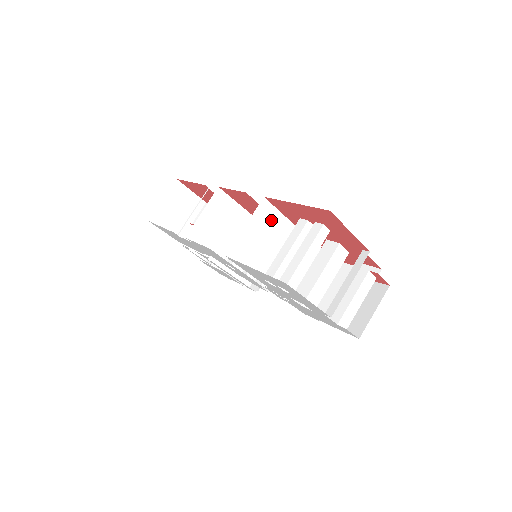
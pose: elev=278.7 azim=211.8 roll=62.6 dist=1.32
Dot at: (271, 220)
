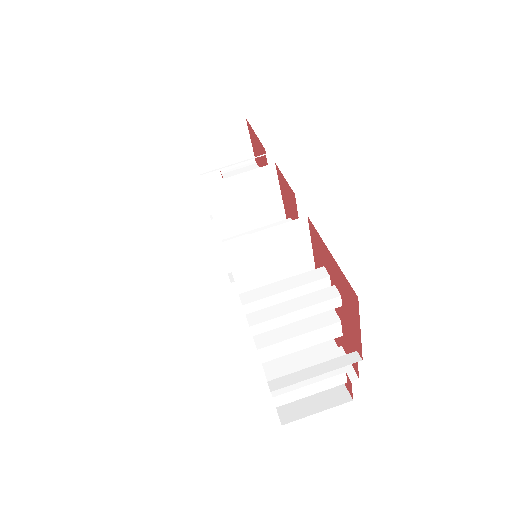
Dot at: (296, 242)
